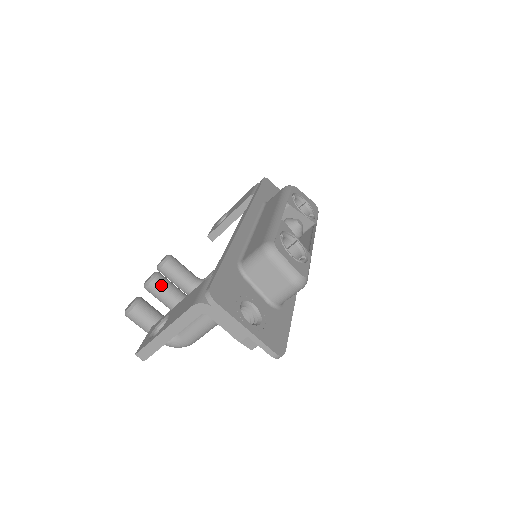
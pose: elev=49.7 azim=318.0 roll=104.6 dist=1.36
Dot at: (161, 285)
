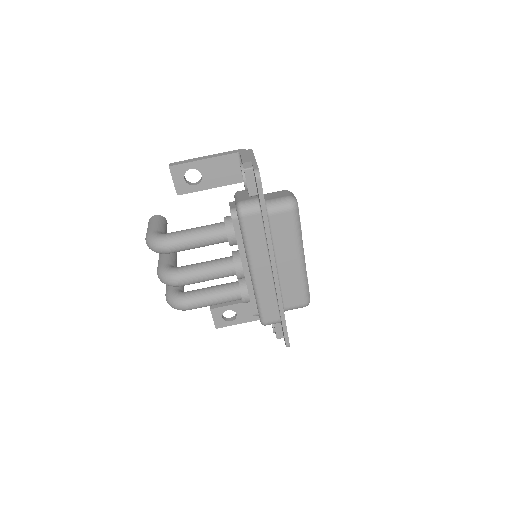
Dot at: (173, 253)
